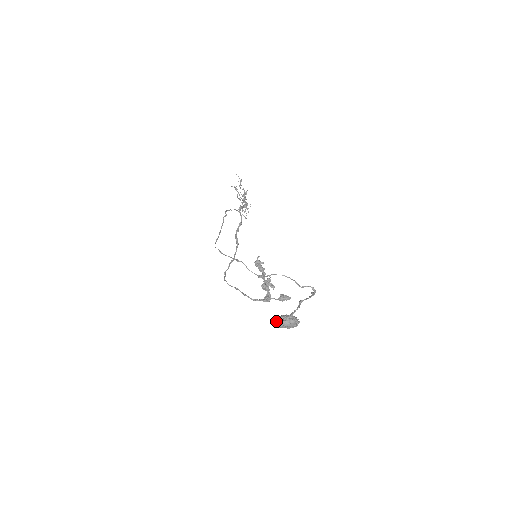
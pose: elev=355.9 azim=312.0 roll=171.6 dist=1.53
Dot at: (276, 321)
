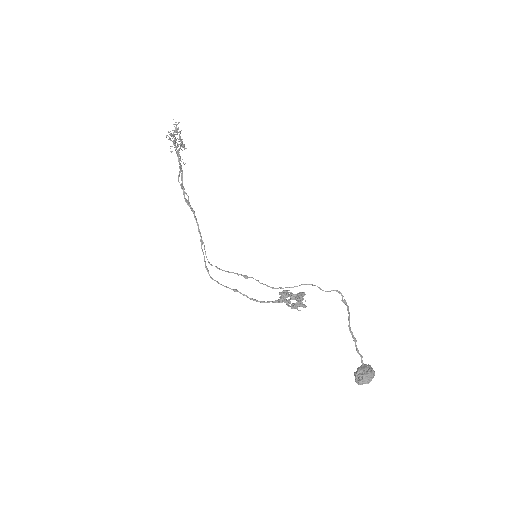
Dot at: (360, 383)
